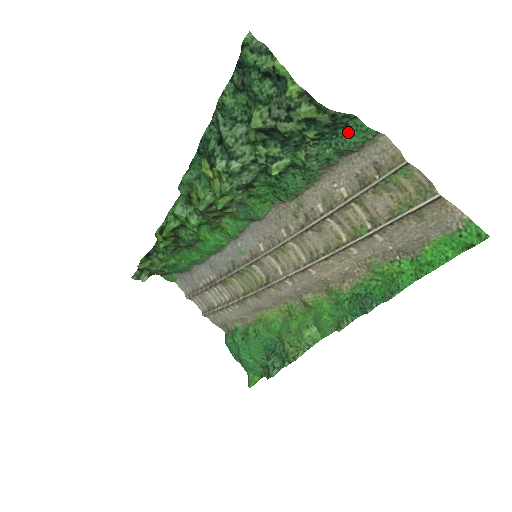
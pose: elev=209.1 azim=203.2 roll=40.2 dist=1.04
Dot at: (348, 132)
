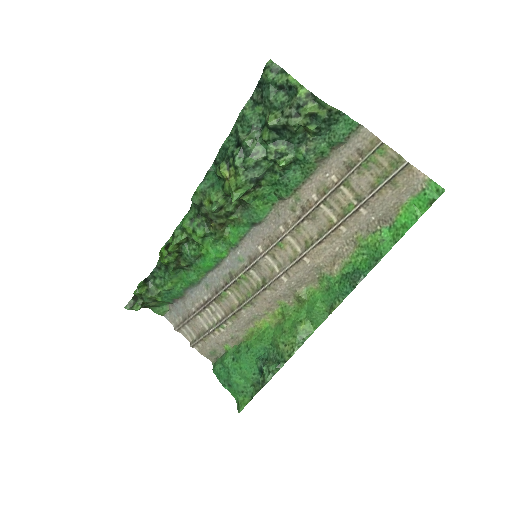
Dot at: (339, 126)
